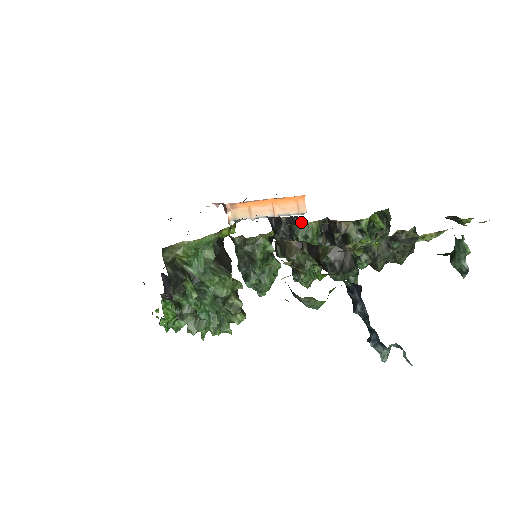
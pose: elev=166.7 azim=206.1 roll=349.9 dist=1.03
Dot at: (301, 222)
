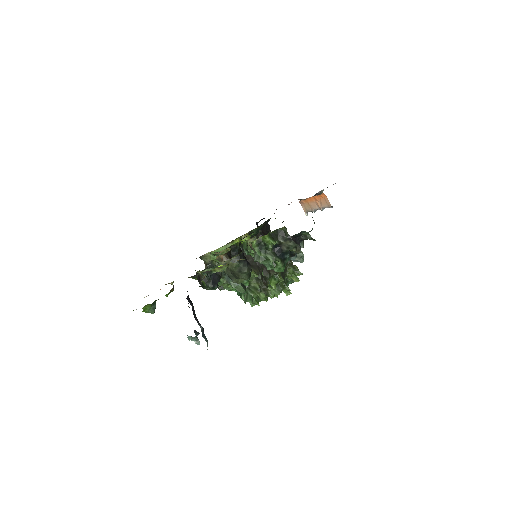
Dot at: occluded
